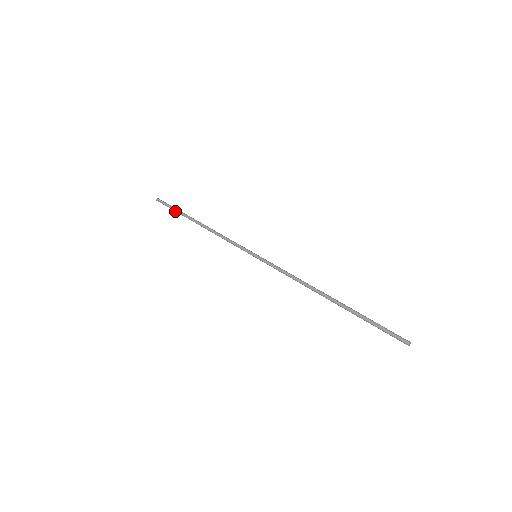
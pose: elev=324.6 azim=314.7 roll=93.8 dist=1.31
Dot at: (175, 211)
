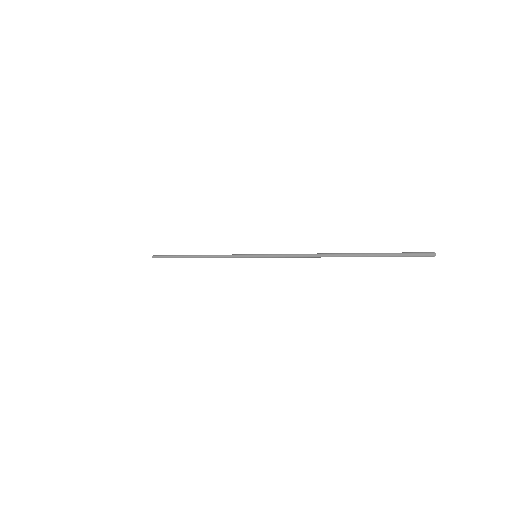
Dot at: (171, 257)
